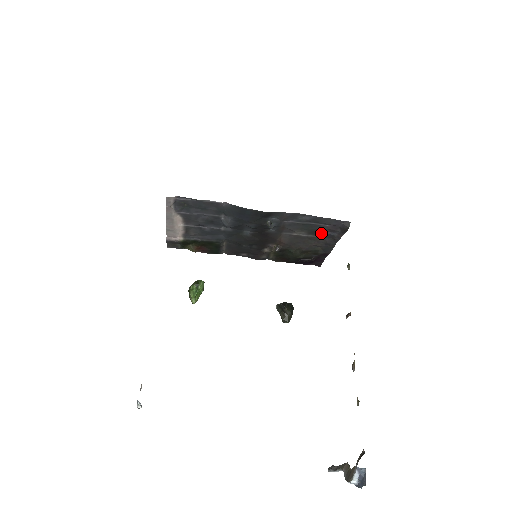
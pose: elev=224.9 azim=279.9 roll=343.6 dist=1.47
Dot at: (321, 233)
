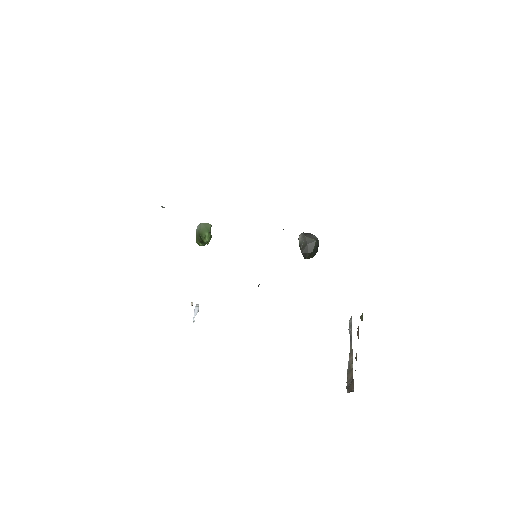
Dot at: occluded
